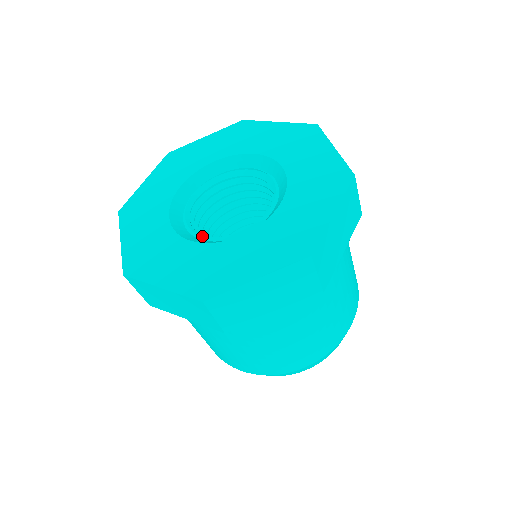
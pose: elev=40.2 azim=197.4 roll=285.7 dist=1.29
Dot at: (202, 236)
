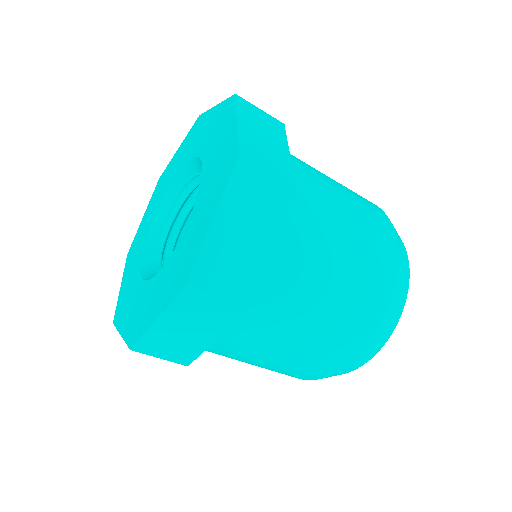
Dot at: occluded
